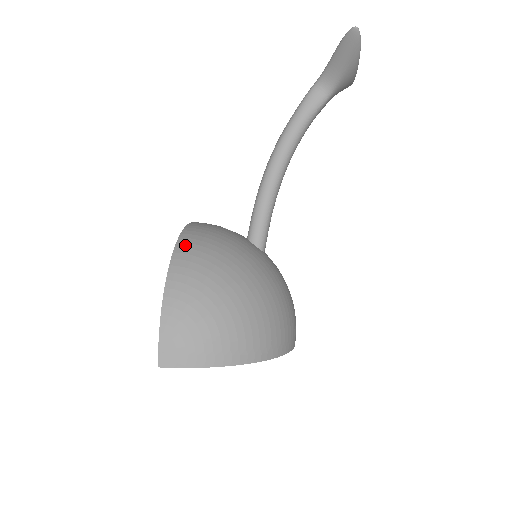
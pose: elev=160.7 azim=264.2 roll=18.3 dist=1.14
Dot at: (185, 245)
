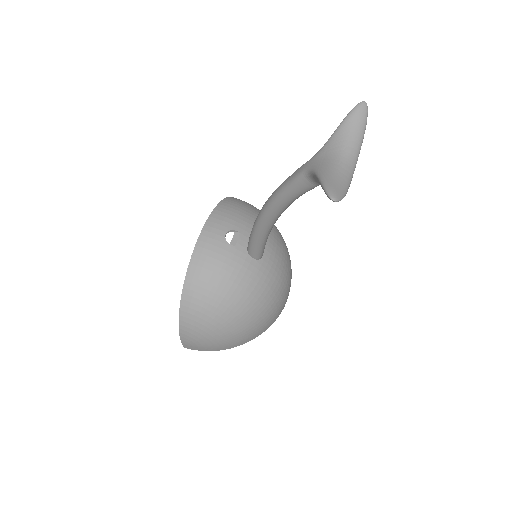
Dot at: (190, 287)
